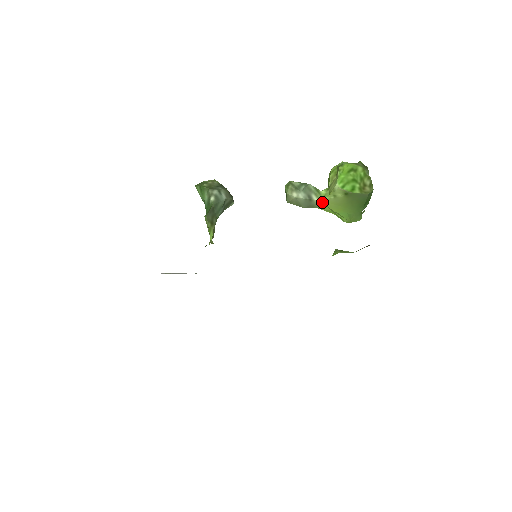
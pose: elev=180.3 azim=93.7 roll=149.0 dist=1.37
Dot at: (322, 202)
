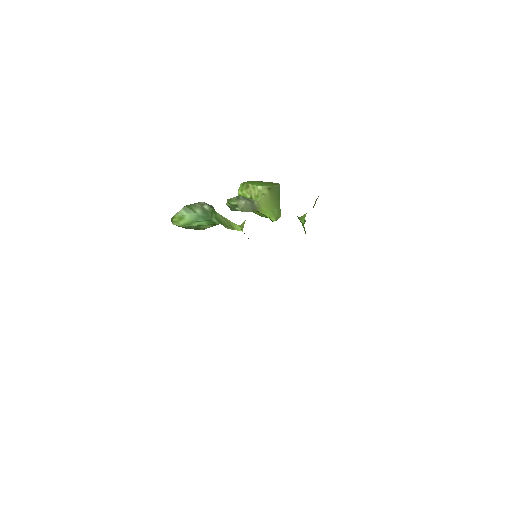
Dot at: (258, 203)
